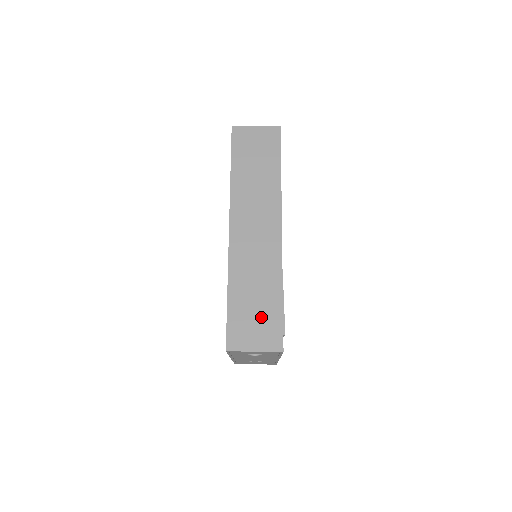
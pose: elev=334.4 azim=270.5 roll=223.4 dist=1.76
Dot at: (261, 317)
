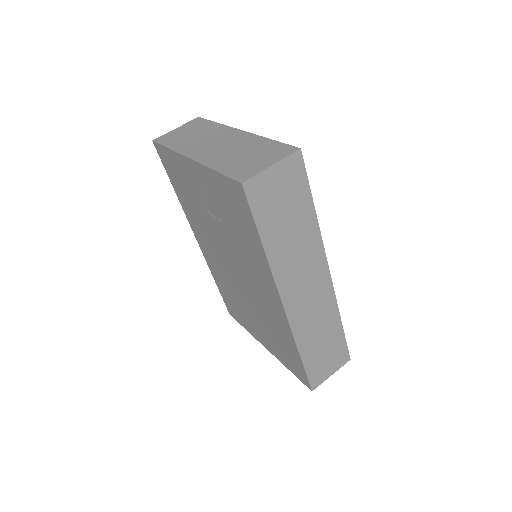
Dot at: (331, 352)
